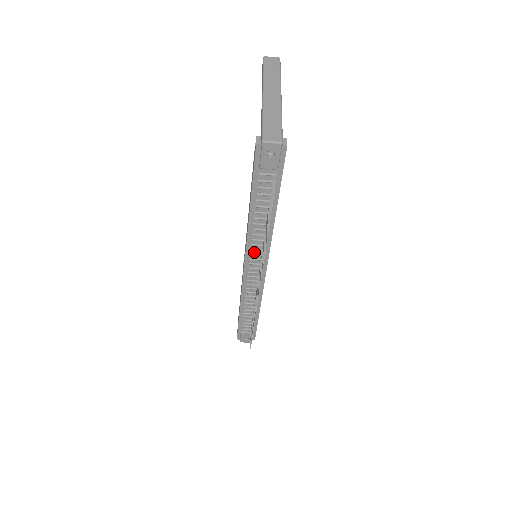
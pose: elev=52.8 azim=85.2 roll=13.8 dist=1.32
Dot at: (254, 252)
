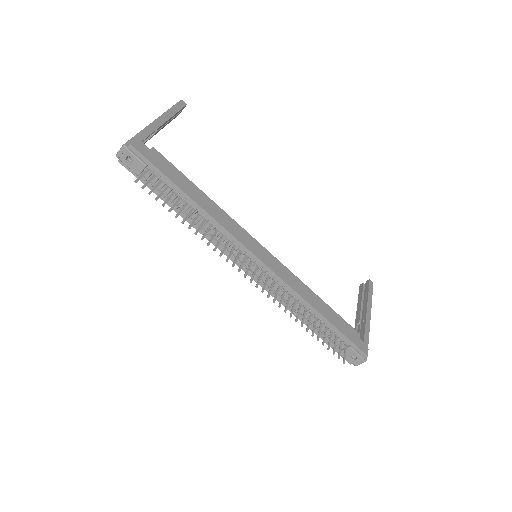
Dot at: (230, 250)
